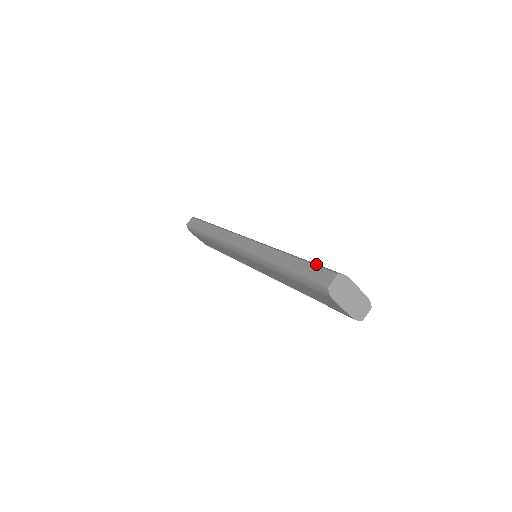
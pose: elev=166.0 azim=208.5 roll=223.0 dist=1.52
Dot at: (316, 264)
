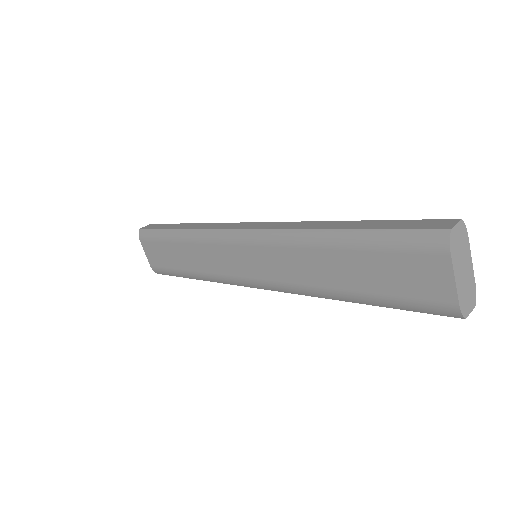
Dot at: occluded
